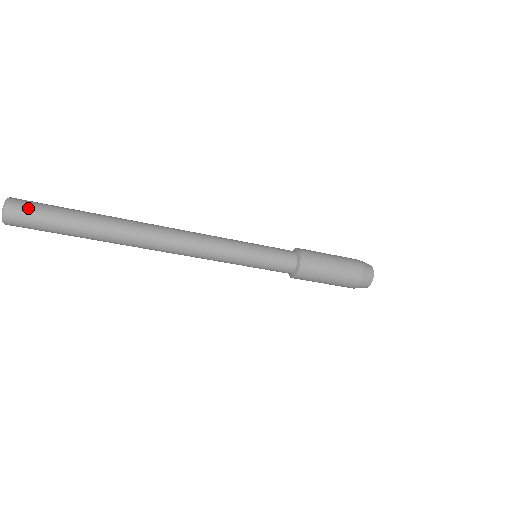
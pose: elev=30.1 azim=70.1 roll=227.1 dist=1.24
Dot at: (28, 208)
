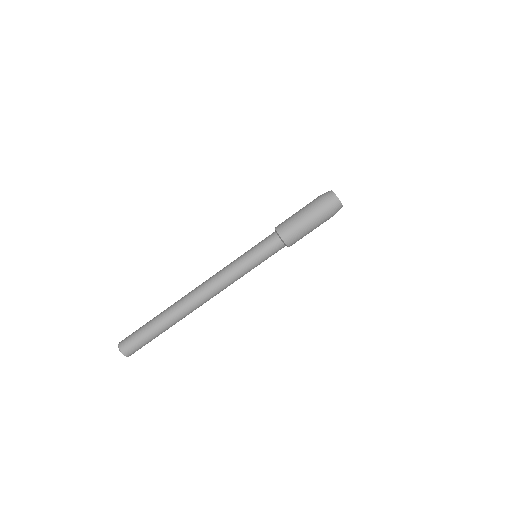
Dot at: (129, 336)
